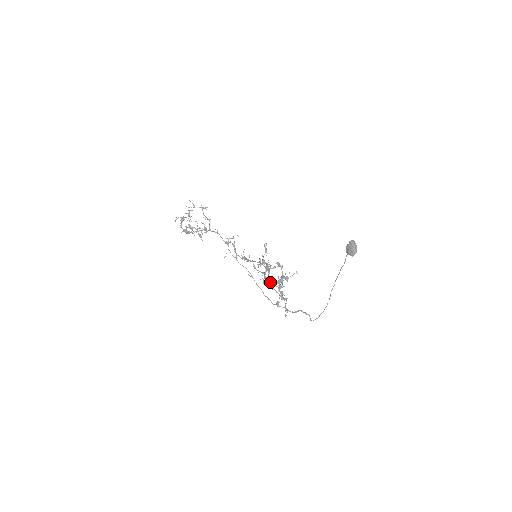
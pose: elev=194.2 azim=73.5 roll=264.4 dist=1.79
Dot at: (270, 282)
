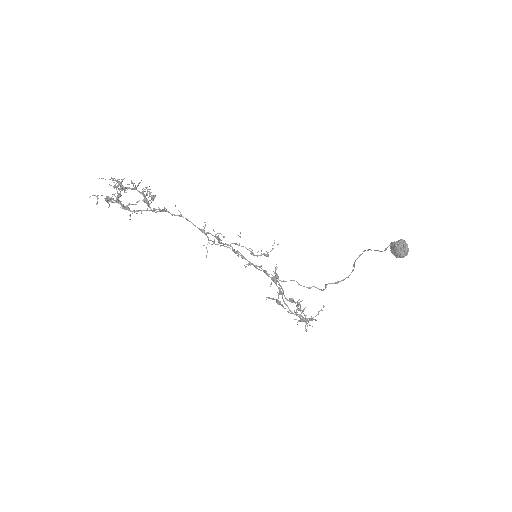
Dot at: occluded
